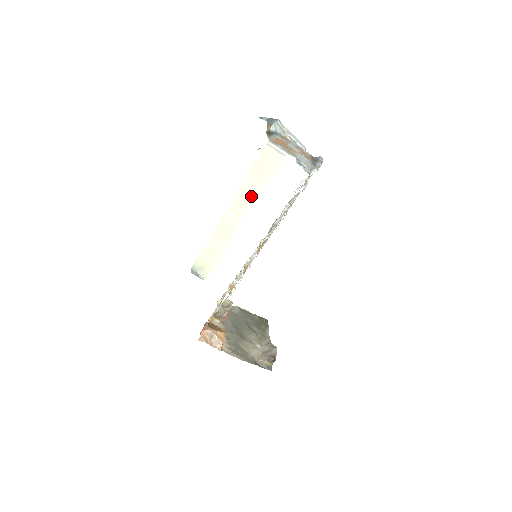
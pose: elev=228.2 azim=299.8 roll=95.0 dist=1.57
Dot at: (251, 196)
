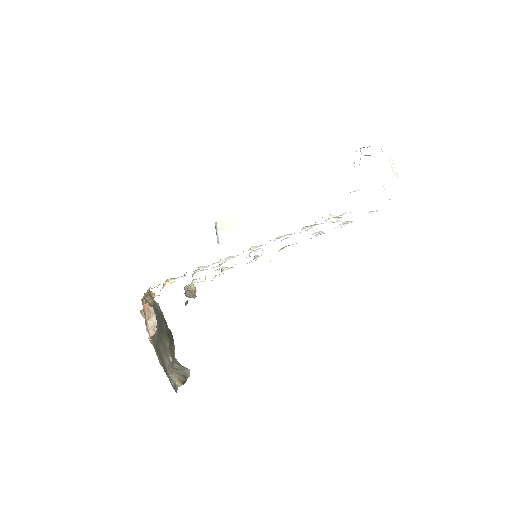
Dot at: (339, 190)
